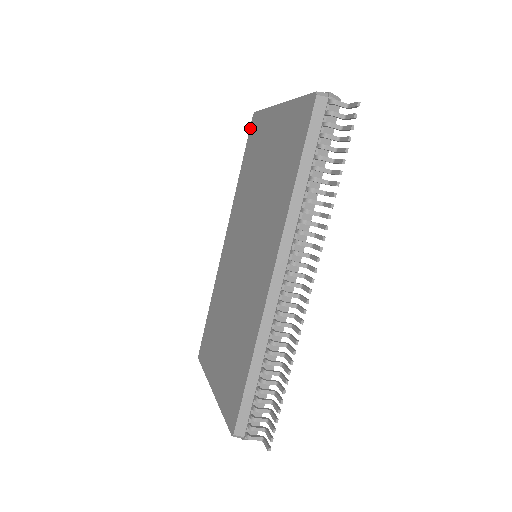
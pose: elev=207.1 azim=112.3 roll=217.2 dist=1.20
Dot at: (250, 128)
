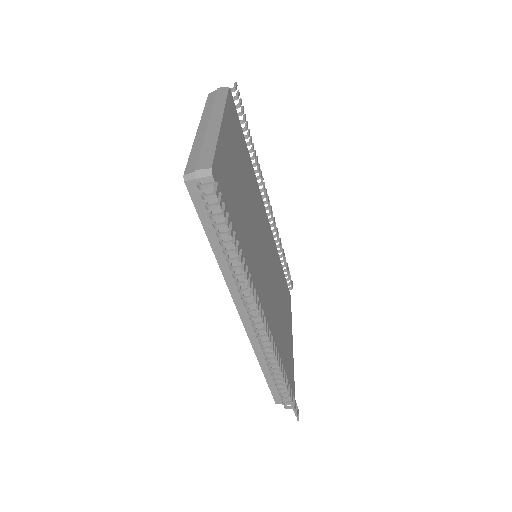
Dot at: occluded
